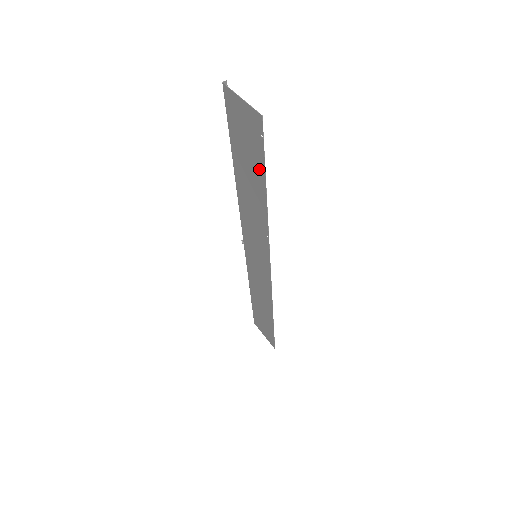
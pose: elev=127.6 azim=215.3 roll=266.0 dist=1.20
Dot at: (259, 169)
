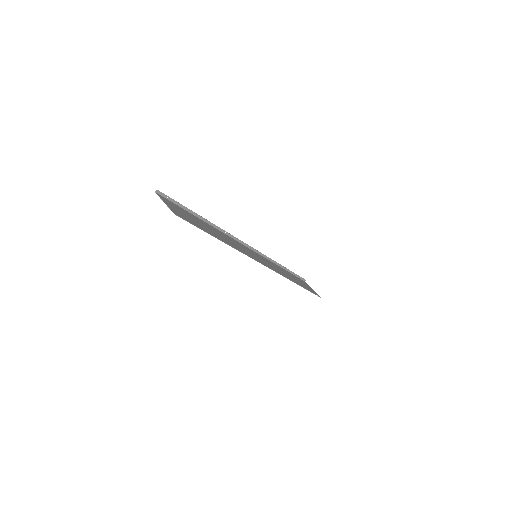
Dot at: (202, 229)
